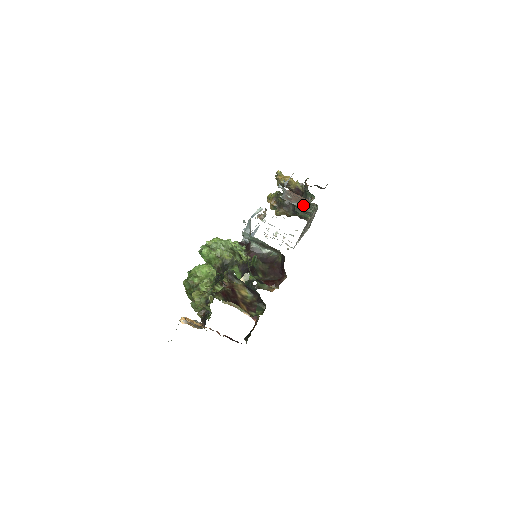
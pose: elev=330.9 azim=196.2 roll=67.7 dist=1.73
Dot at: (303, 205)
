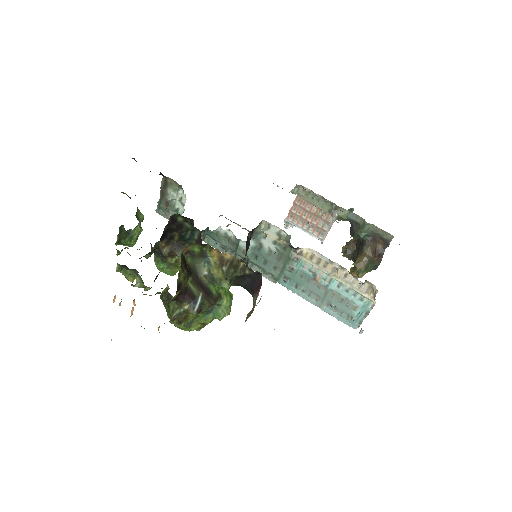
Dot at: (321, 213)
